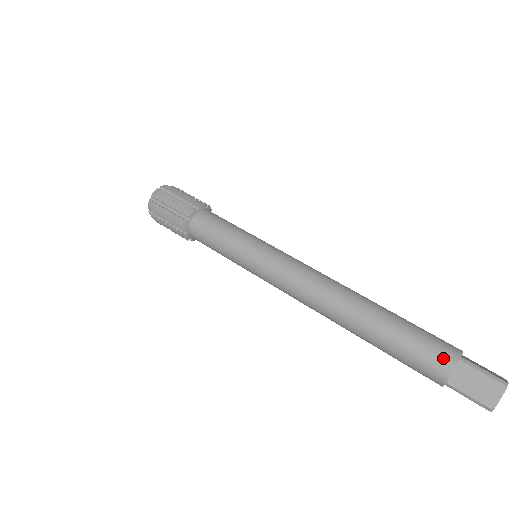
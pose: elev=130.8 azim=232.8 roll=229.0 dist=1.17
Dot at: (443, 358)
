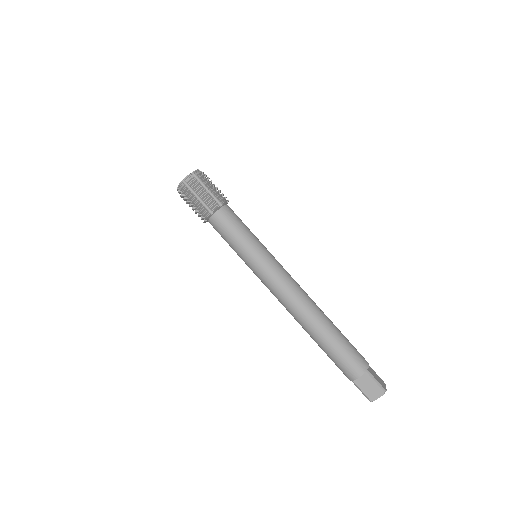
Dot at: (357, 368)
